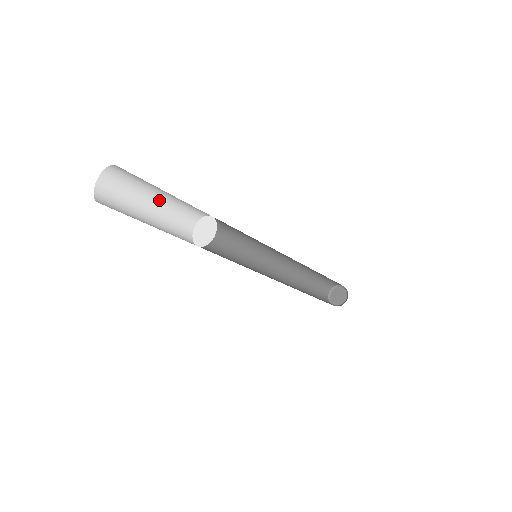
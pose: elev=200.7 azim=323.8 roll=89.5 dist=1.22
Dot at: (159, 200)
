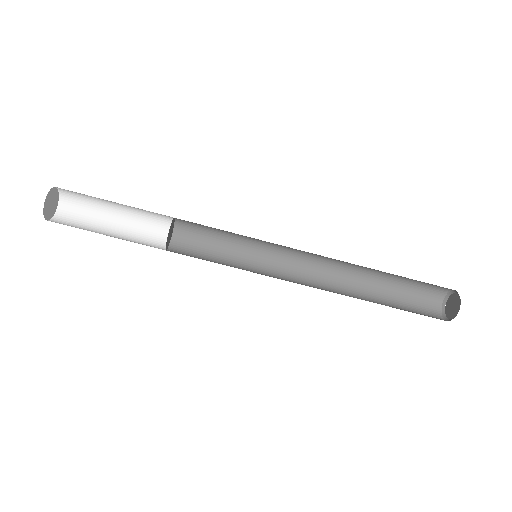
Dot at: (120, 221)
